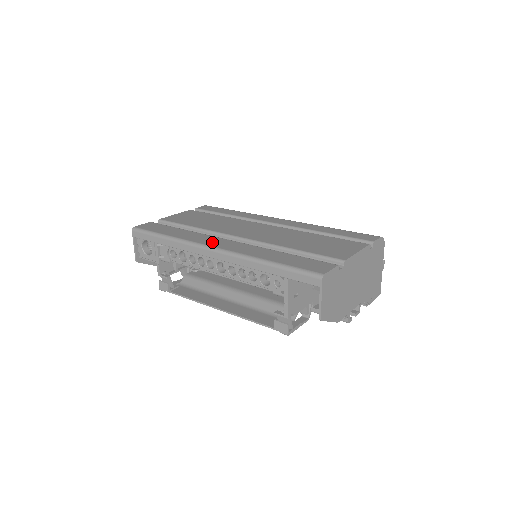
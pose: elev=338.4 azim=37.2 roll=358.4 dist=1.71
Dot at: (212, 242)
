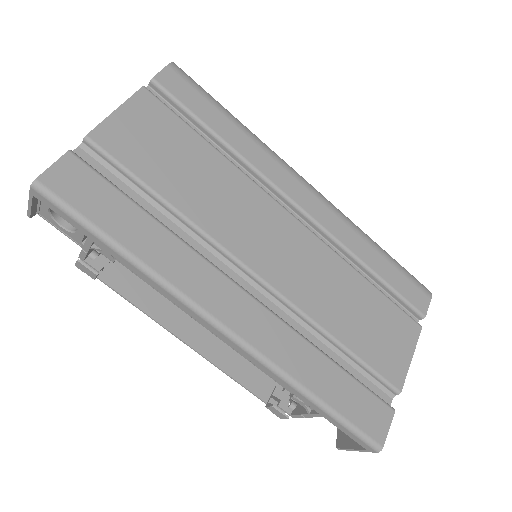
Dot at: (220, 303)
